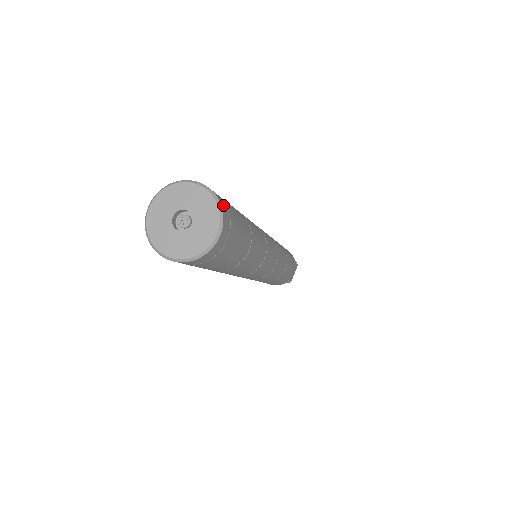
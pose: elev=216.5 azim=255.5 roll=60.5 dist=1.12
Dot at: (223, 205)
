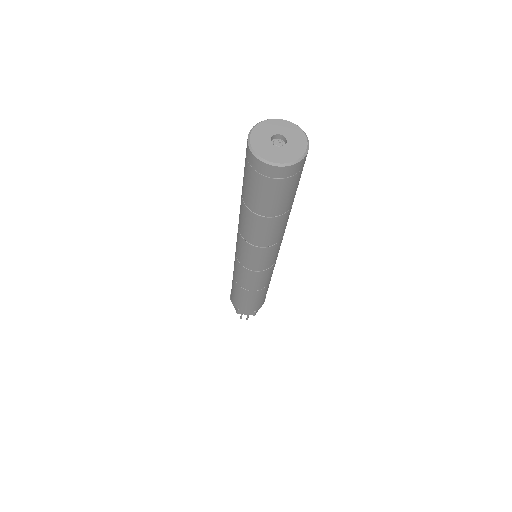
Dot at: occluded
